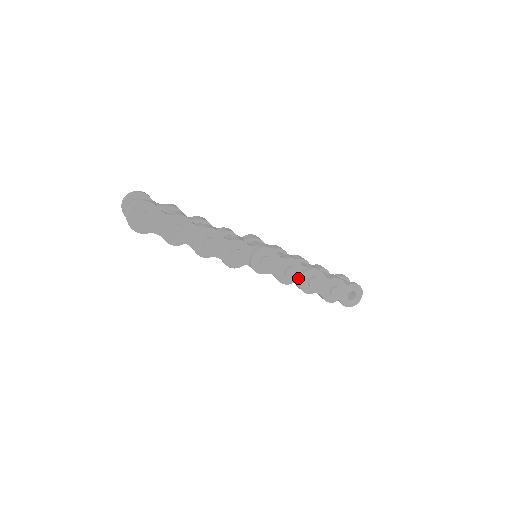
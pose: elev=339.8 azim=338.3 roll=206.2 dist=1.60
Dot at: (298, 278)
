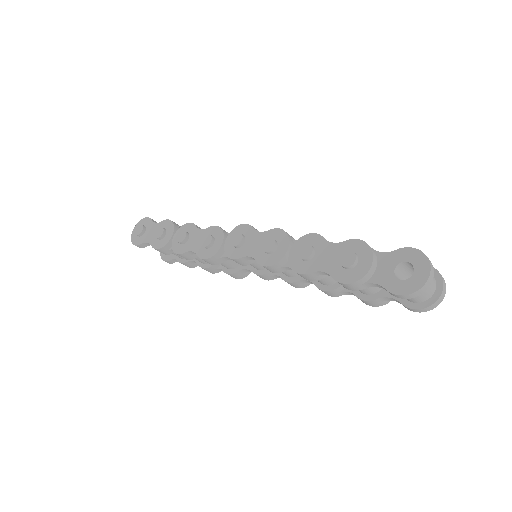
Dot at: (285, 254)
